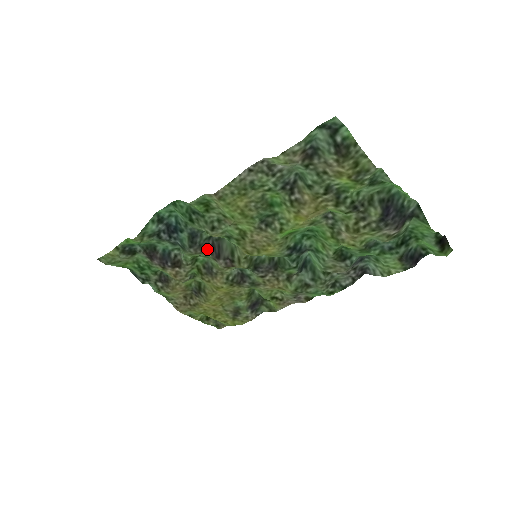
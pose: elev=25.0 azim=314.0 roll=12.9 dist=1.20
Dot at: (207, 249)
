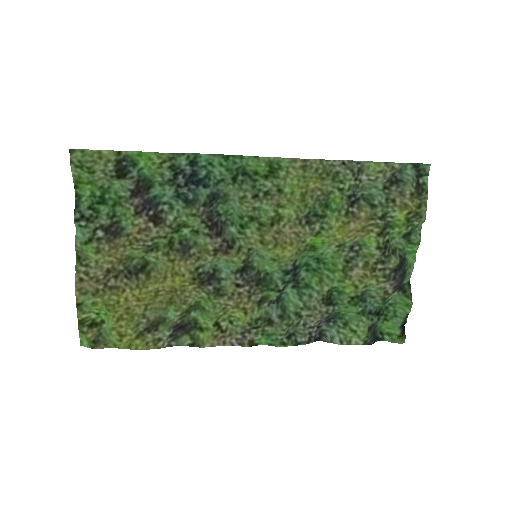
Dot at: (209, 222)
